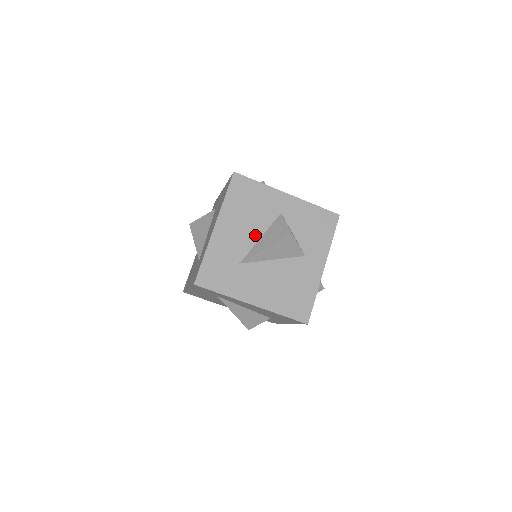
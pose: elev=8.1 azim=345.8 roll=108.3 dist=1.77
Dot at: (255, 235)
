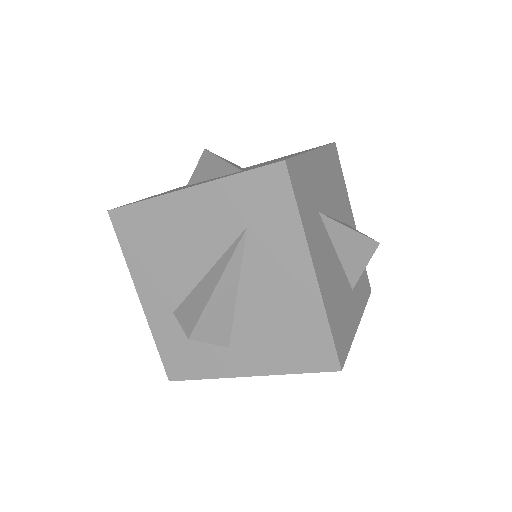
Dot at: (333, 210)
